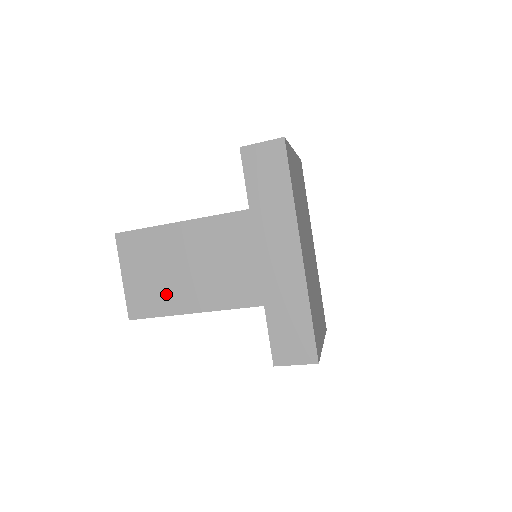
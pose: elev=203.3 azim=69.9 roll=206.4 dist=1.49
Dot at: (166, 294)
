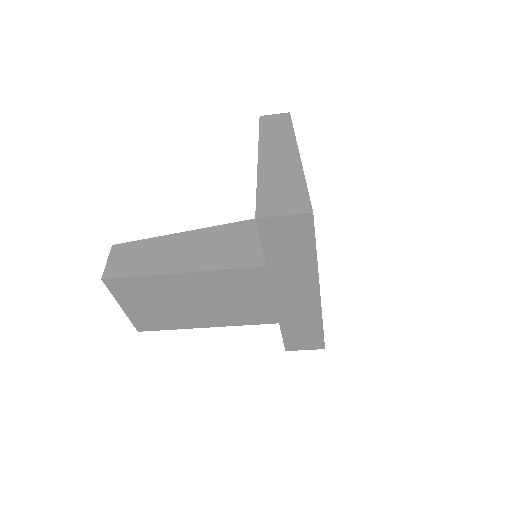
Dot at: (176, 318)
